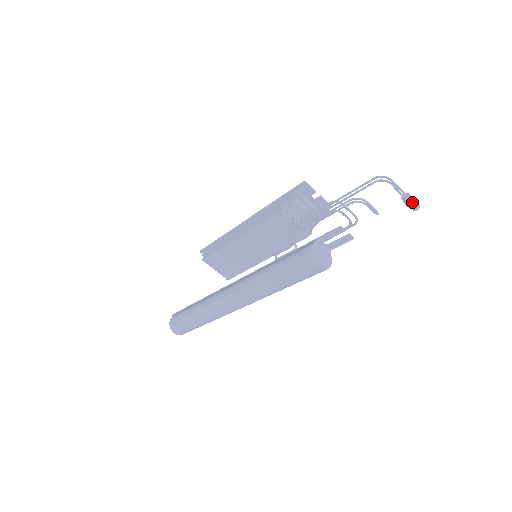
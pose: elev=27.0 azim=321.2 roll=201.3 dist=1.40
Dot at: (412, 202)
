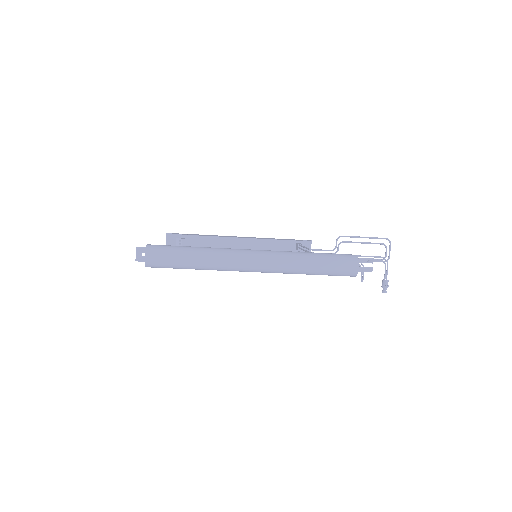
Dot at: (388, 285)
